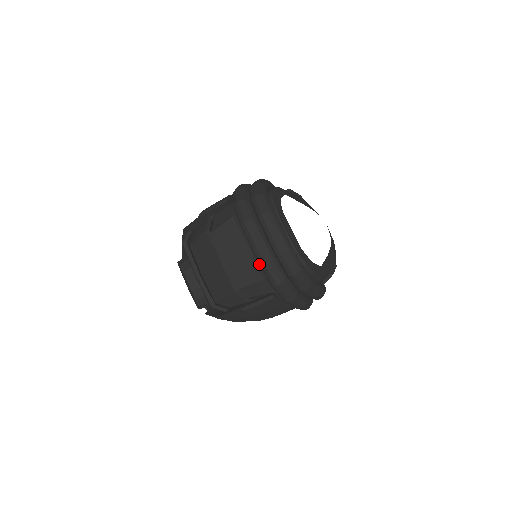
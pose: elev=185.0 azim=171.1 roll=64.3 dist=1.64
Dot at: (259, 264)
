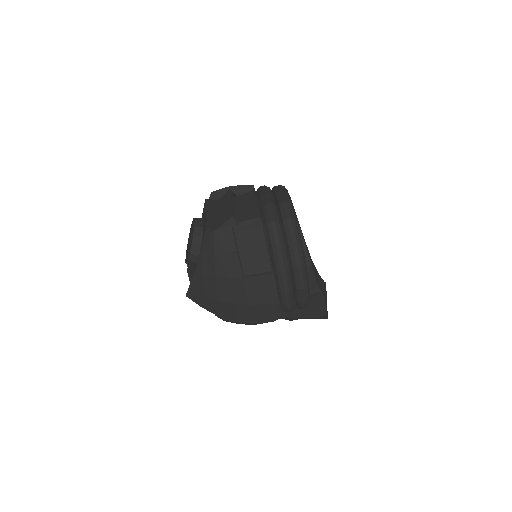
Dot at: (262, 207)
